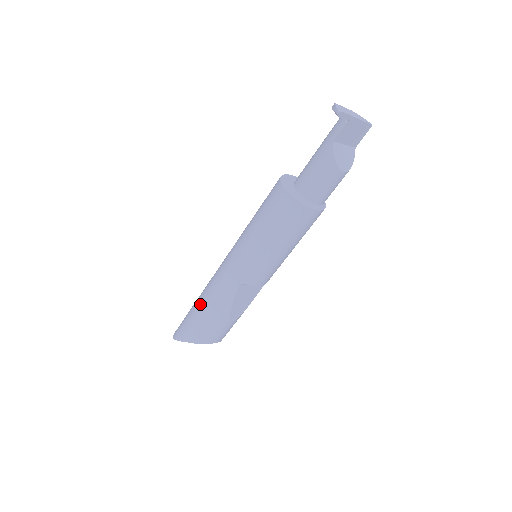
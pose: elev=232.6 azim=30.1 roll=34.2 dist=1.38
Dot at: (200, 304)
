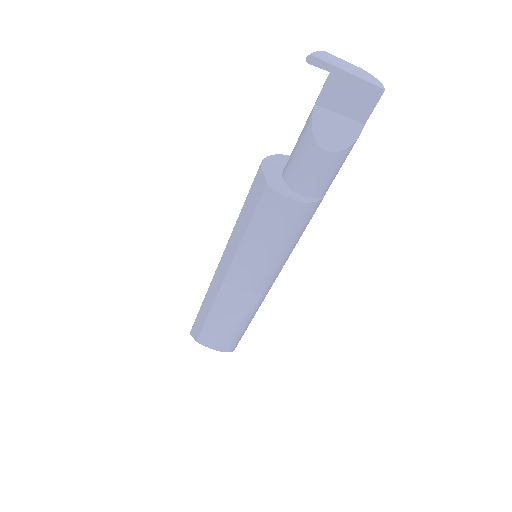
Dot at: occluded
